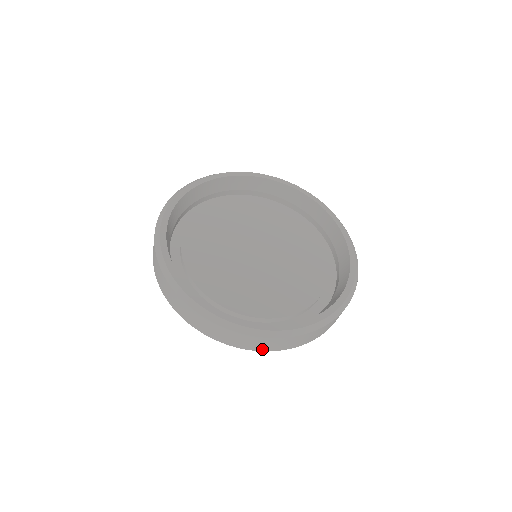
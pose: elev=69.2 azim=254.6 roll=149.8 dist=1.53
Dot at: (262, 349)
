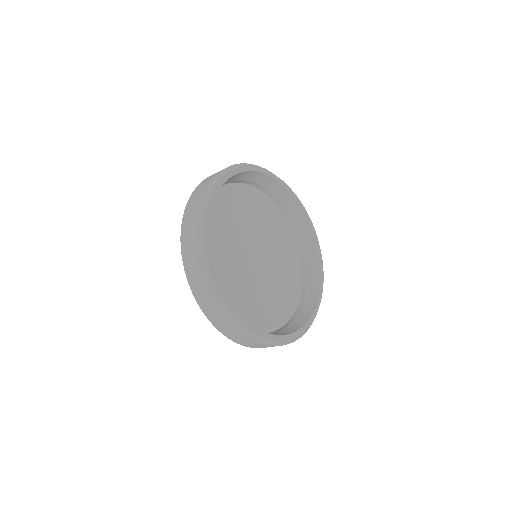
Dot at: (222, 330)
